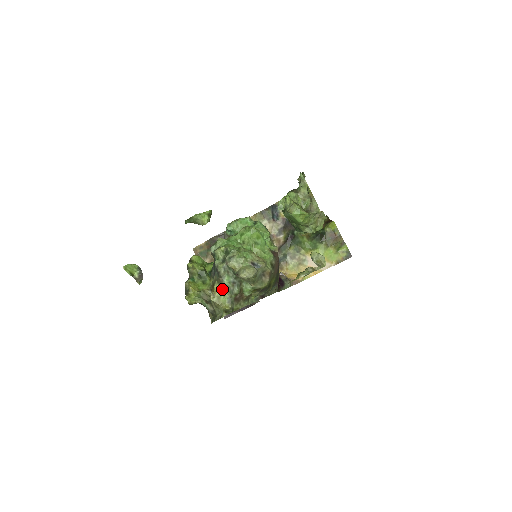
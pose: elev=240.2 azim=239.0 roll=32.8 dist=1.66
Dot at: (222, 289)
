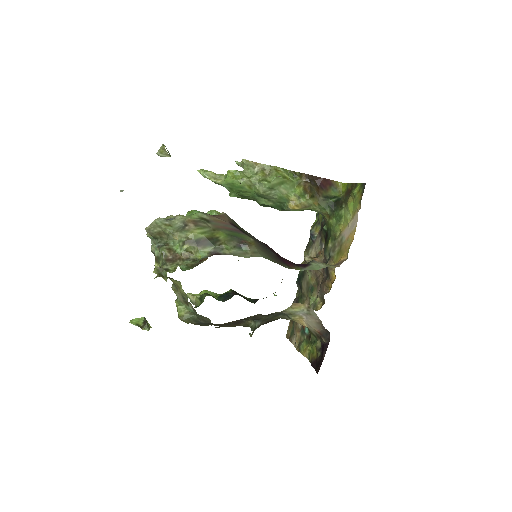
Dot at: (159, 263)
